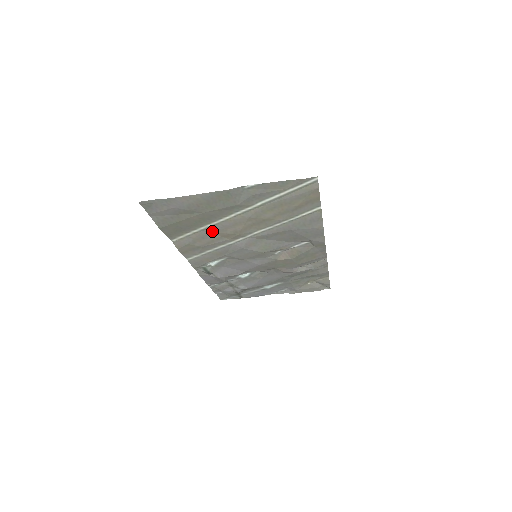
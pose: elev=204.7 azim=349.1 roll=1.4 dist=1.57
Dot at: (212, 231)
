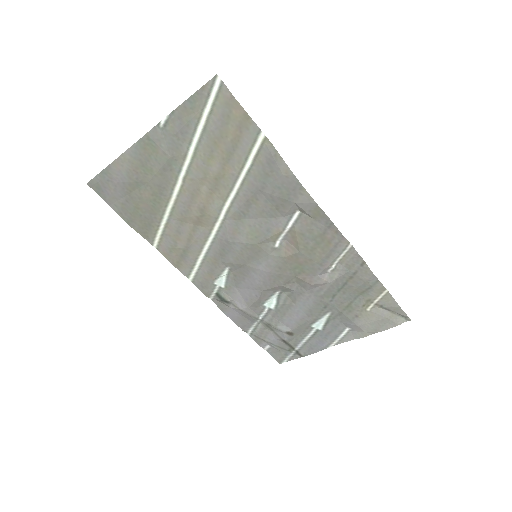
Dot at: (180, 217)
